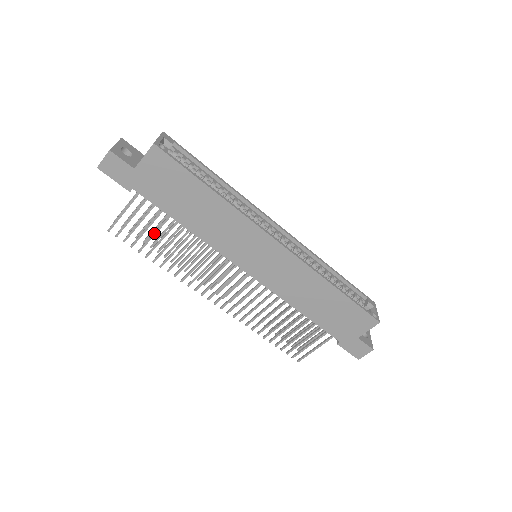
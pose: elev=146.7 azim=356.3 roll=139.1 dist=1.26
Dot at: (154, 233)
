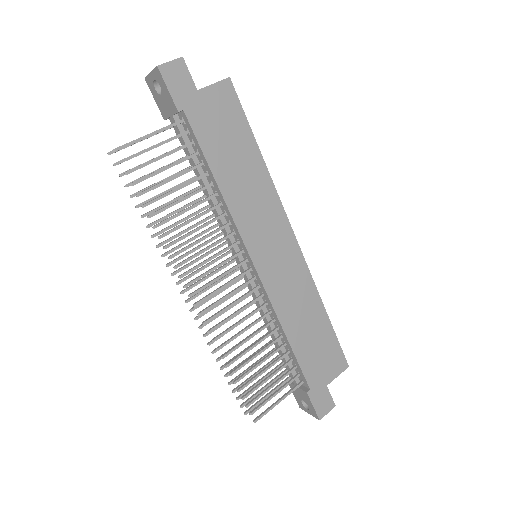
Dot at: (171, 178)
